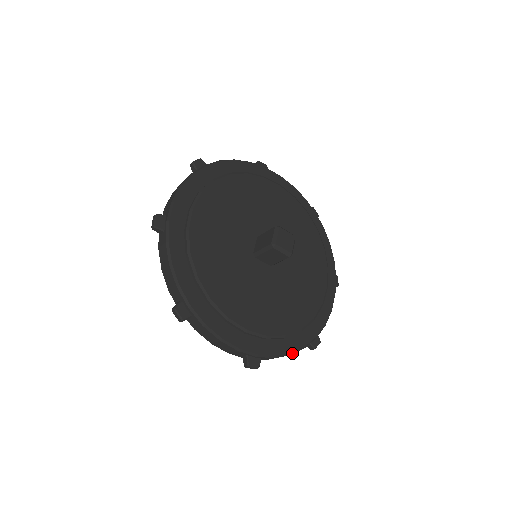
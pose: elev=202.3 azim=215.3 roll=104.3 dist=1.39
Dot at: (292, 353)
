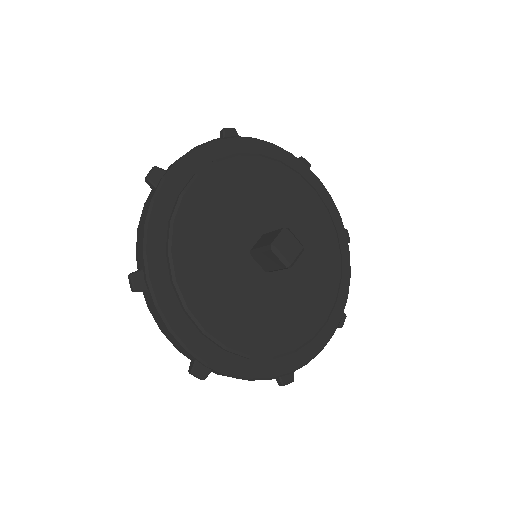
Dot at: (251, 379)
